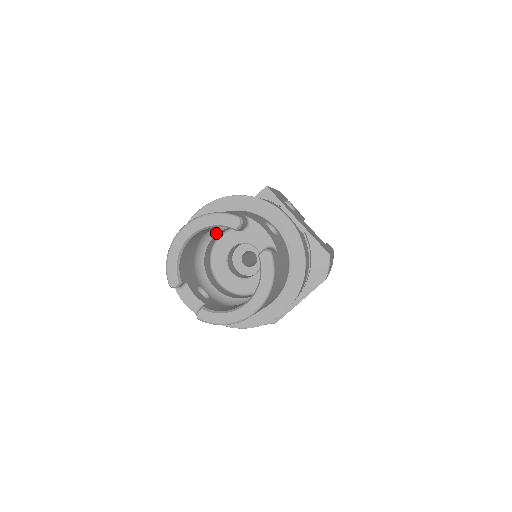
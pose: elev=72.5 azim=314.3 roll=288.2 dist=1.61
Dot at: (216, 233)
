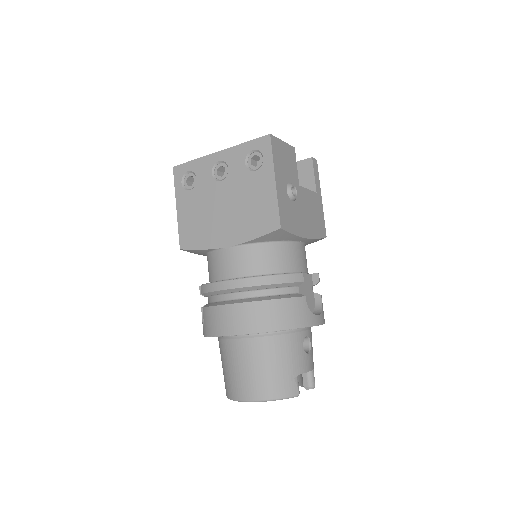
Dot at: occluded
